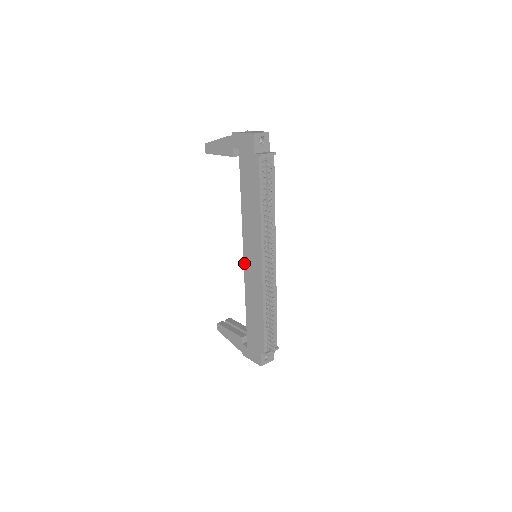
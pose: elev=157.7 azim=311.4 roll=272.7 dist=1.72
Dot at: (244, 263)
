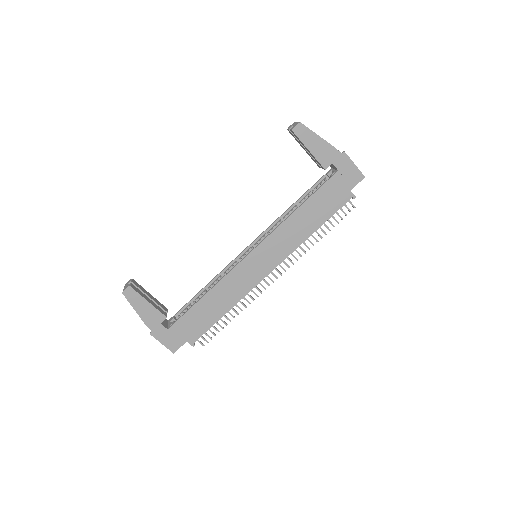
Dot at: (245, 258)
